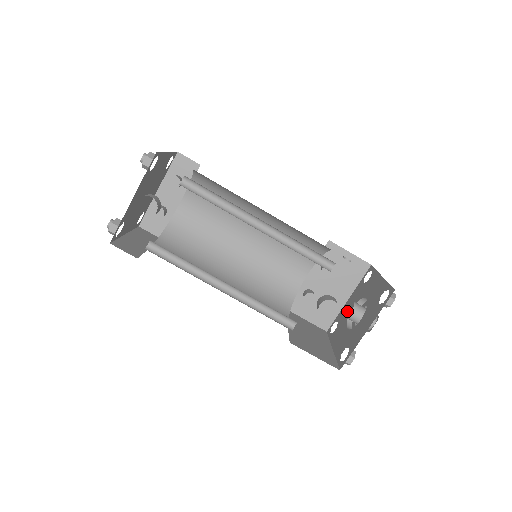
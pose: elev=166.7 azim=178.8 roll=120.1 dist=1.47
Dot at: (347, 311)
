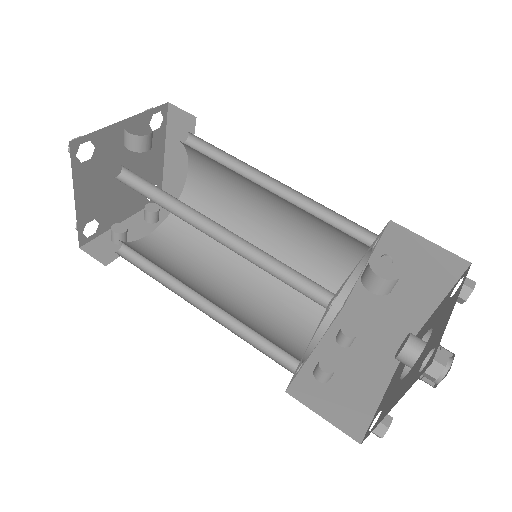
Dot at: (400, 348)
